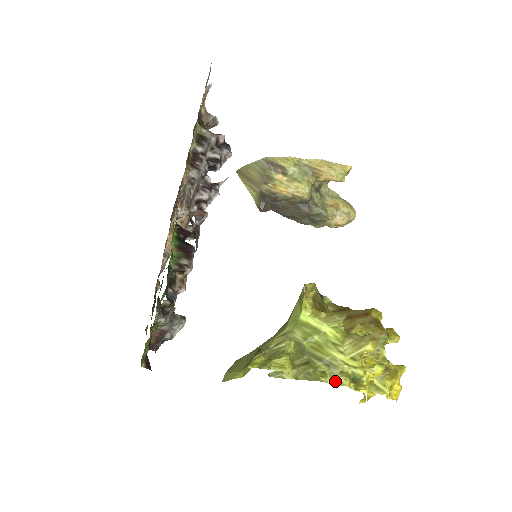
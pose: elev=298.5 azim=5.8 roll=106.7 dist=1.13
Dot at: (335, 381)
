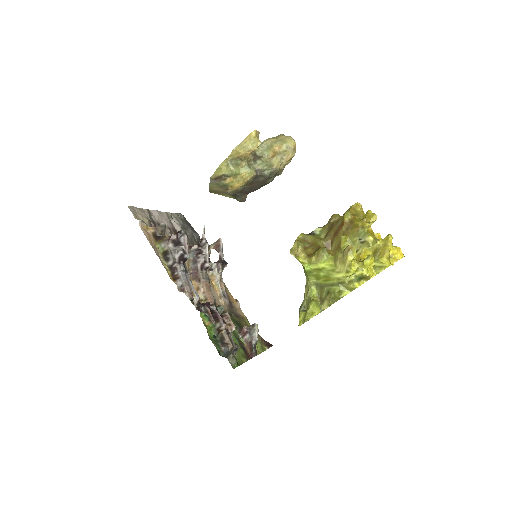
Dot at: (350, 290)
